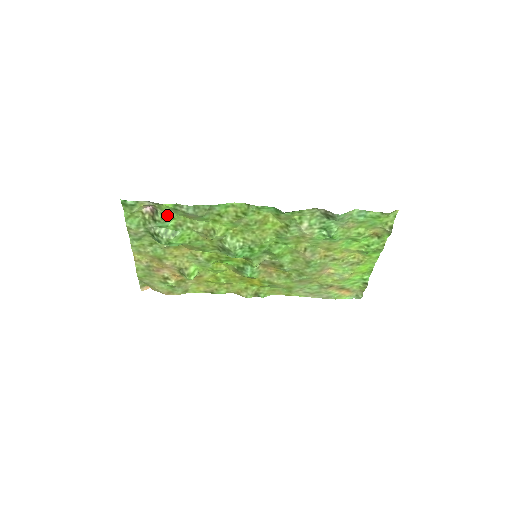
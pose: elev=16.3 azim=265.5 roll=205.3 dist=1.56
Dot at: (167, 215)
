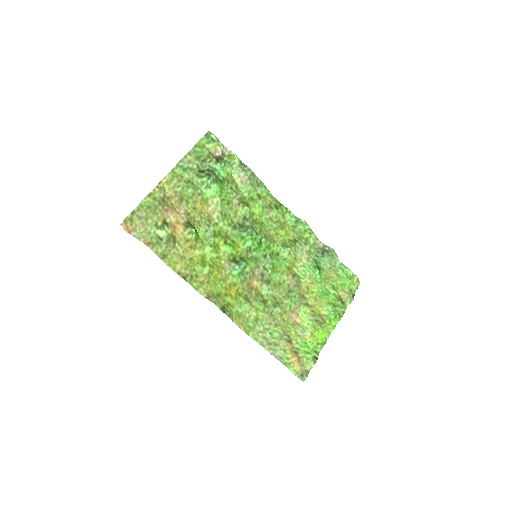
Dot at: (228, 165)
